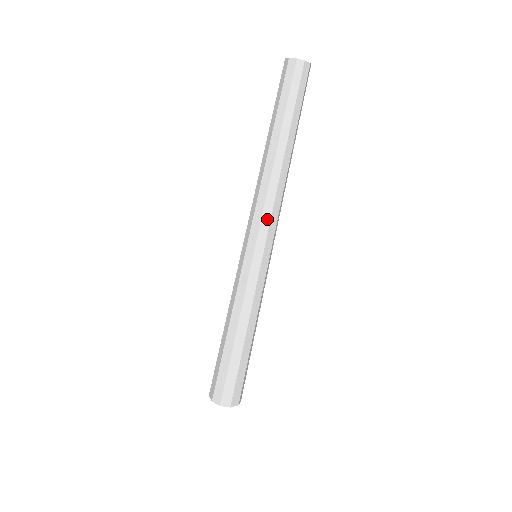
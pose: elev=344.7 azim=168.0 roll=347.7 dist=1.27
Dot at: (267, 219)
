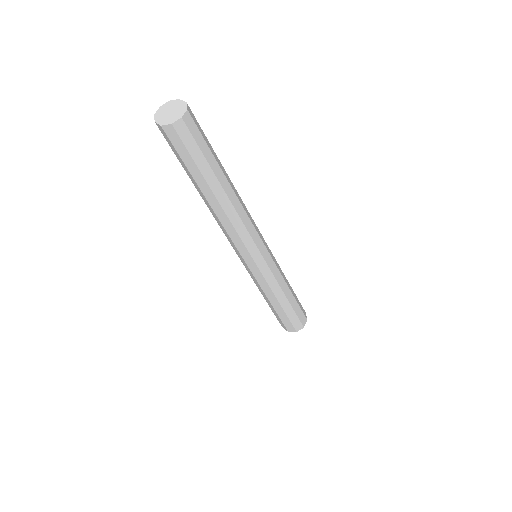
Dot at: (256, 236)
